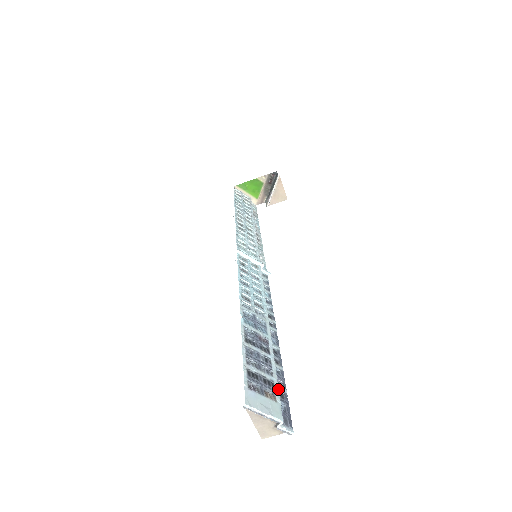
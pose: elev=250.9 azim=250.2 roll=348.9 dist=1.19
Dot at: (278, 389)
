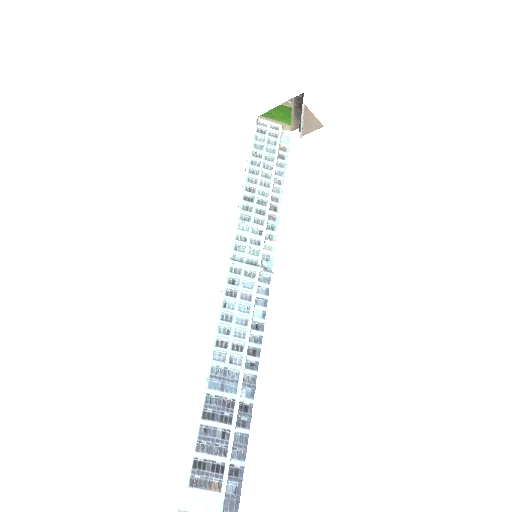
Dot at: (227, 473)
